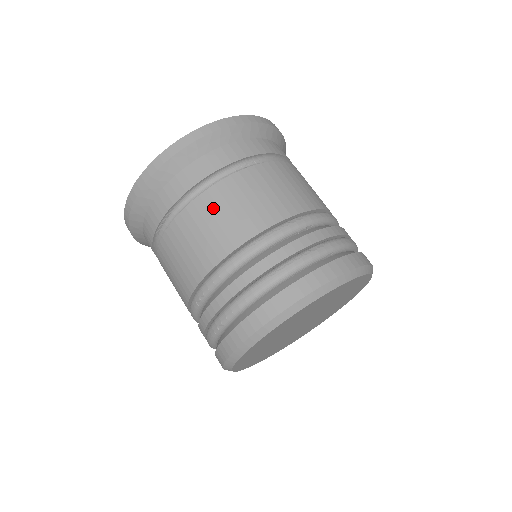
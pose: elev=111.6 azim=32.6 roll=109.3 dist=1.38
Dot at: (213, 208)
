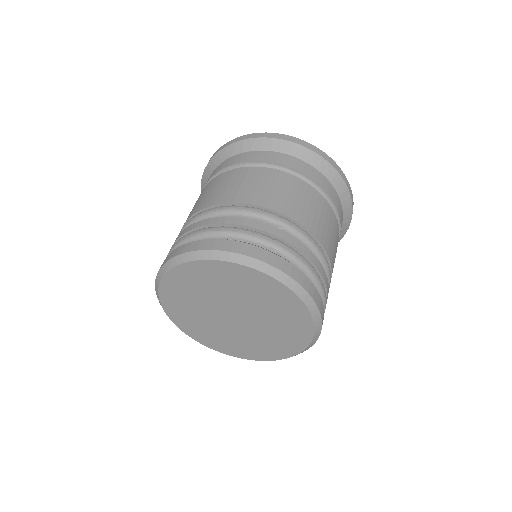
Dot at: (234, 178)
